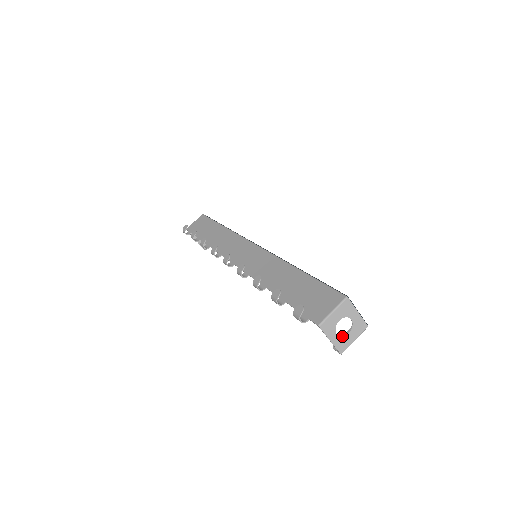
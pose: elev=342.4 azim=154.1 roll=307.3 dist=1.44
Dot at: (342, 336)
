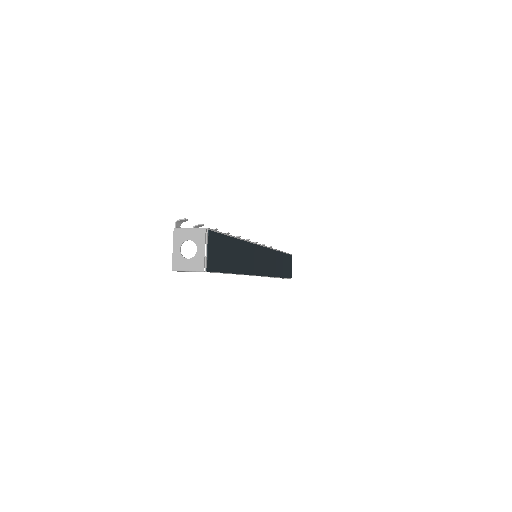
Dot at: occluded
